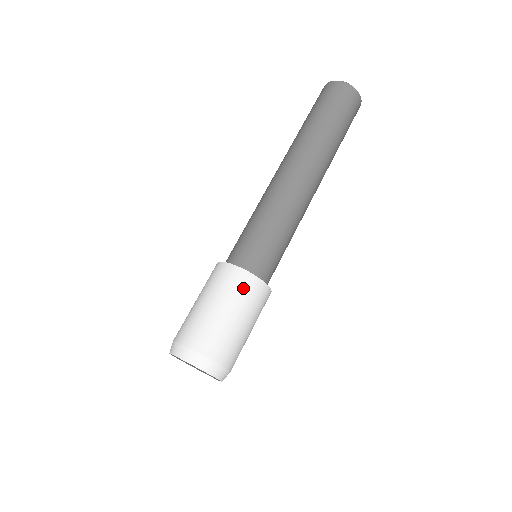
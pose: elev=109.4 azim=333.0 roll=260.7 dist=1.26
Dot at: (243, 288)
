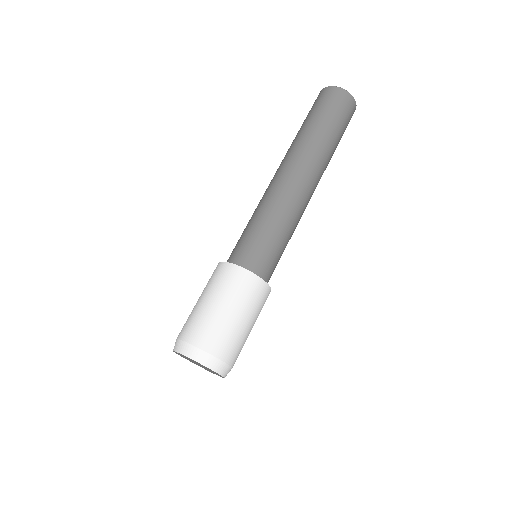
Dot at: (245, 287)
